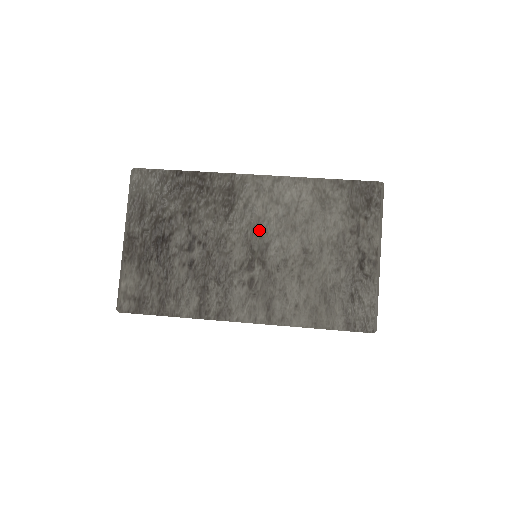
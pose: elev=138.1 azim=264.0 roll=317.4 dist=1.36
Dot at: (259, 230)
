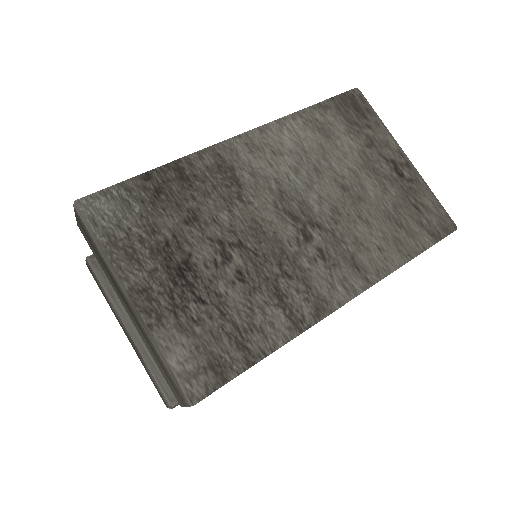
Dot at: (285, 192)
